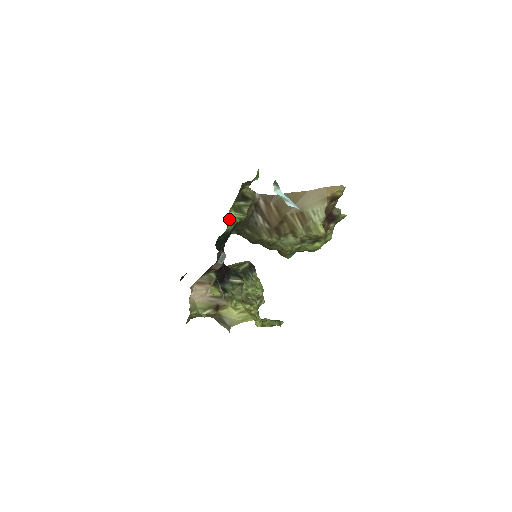
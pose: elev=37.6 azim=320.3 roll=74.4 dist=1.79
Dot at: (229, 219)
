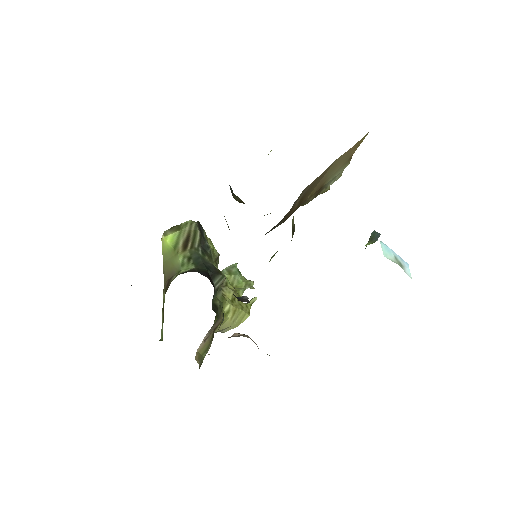
Dot at: occluded
